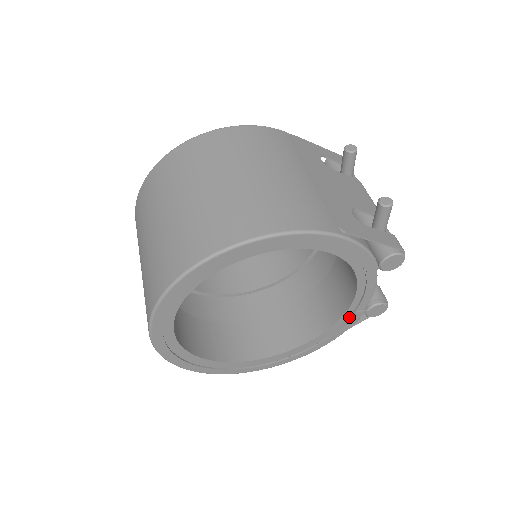
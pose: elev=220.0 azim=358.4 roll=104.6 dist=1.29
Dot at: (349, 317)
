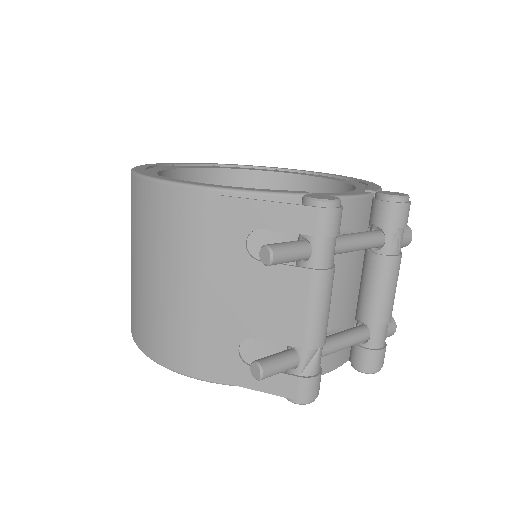
Dot at: occluded
